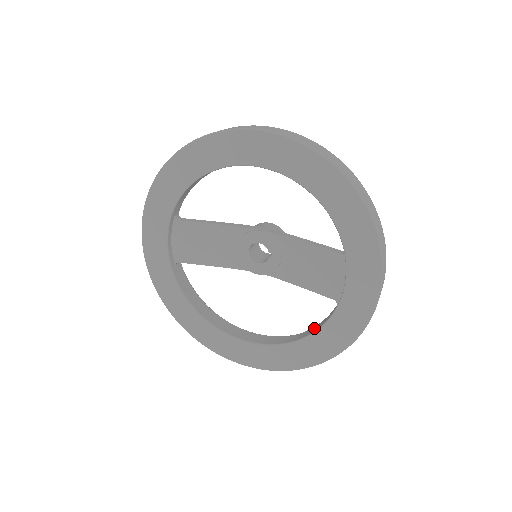
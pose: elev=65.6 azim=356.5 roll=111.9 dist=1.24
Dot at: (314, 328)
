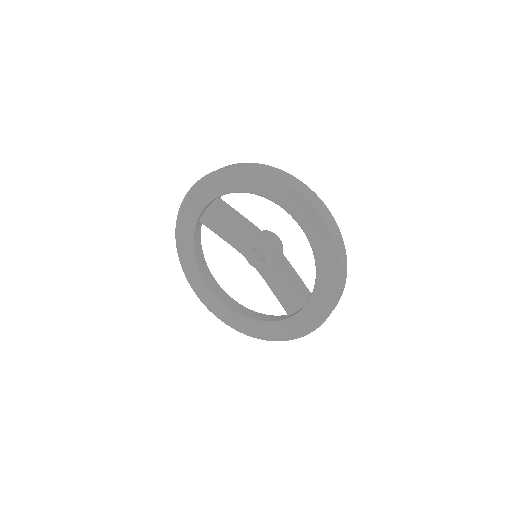
Dot at: (264, 317)
